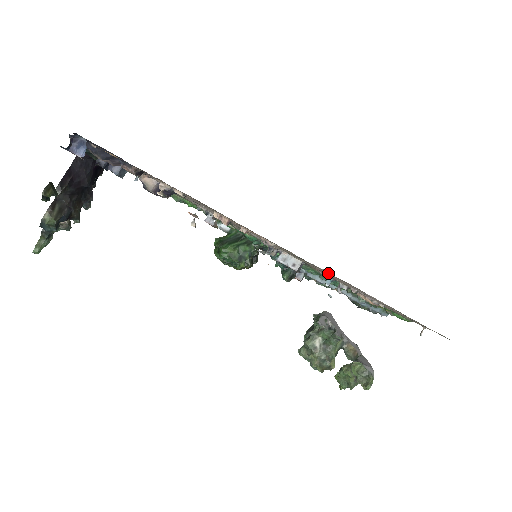
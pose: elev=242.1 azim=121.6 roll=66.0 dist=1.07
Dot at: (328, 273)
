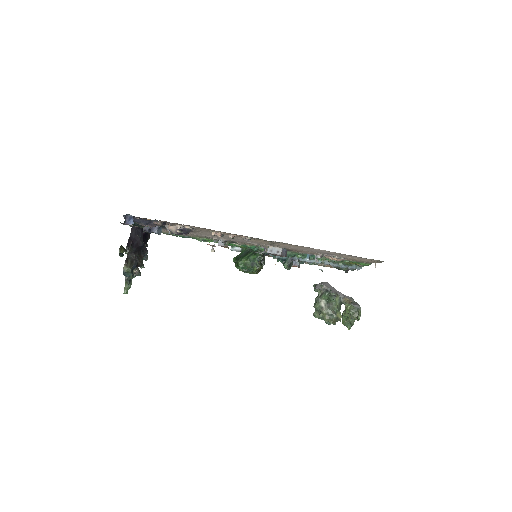
Dot at: (291, 246)
